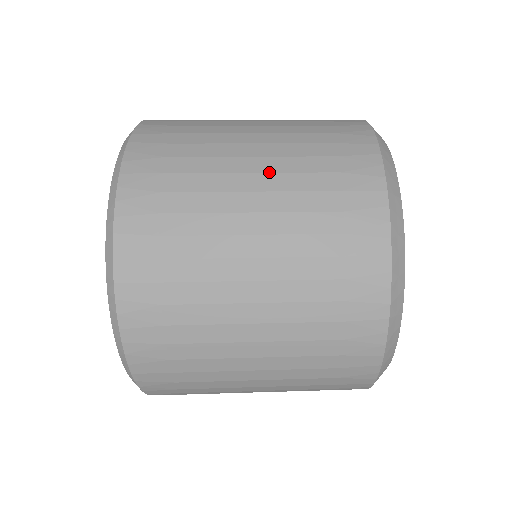
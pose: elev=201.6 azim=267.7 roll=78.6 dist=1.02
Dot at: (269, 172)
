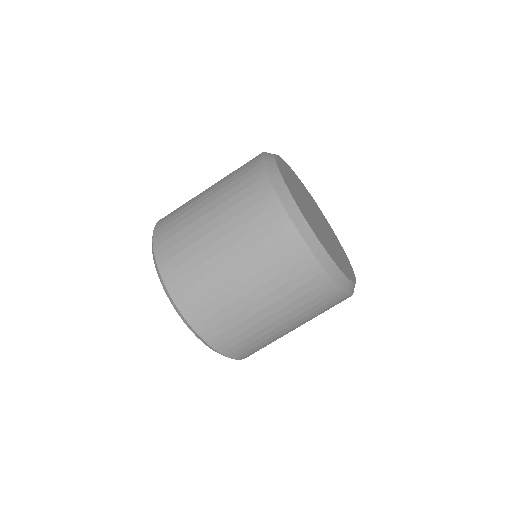
Dot at: occluded
